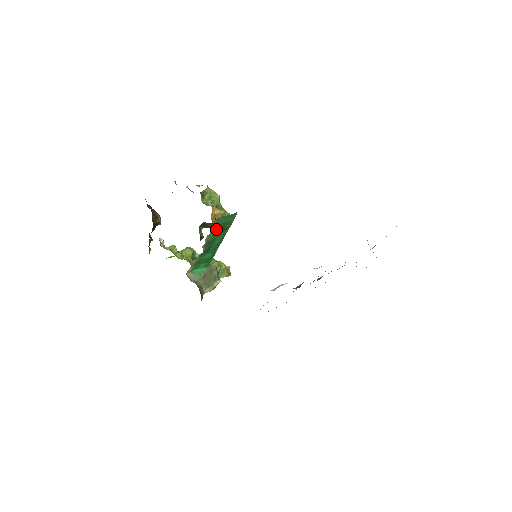
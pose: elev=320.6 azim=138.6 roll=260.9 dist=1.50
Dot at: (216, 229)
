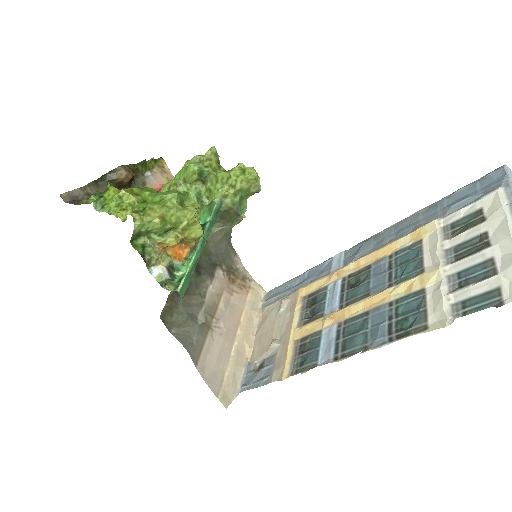
Dot at: occluded
